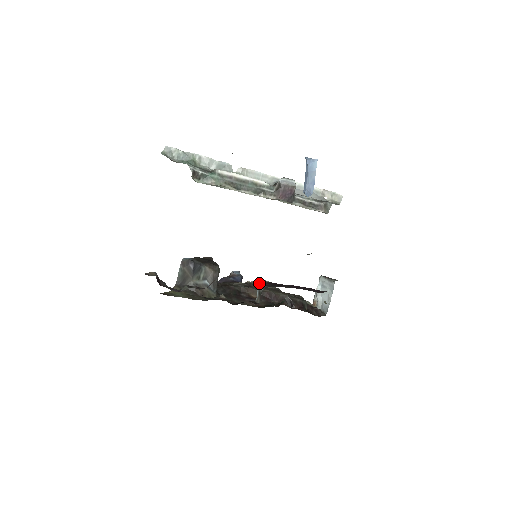
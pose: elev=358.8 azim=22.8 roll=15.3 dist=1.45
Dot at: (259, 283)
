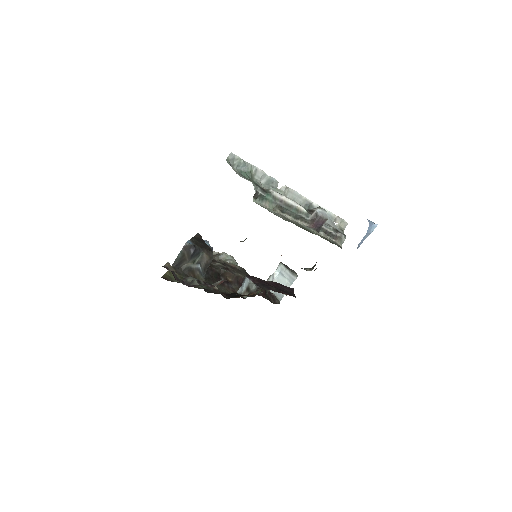
Dot at: (250, 280)
